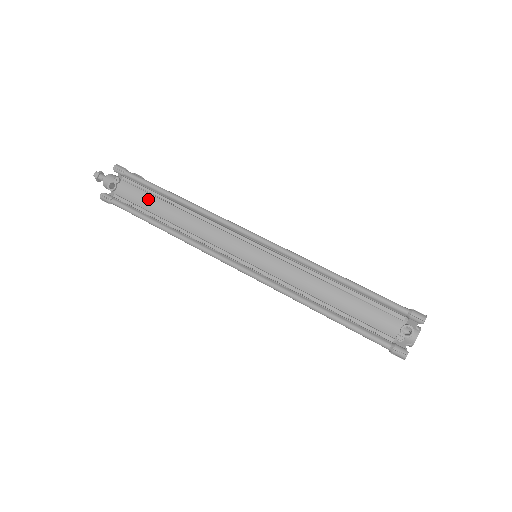
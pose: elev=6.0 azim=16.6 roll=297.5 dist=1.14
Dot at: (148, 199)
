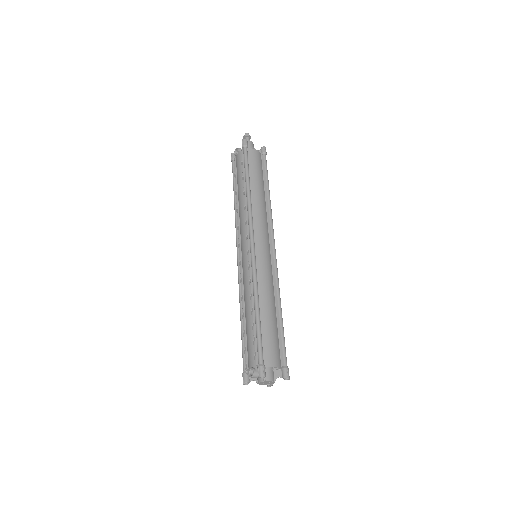
Dot at: (240, 175)
